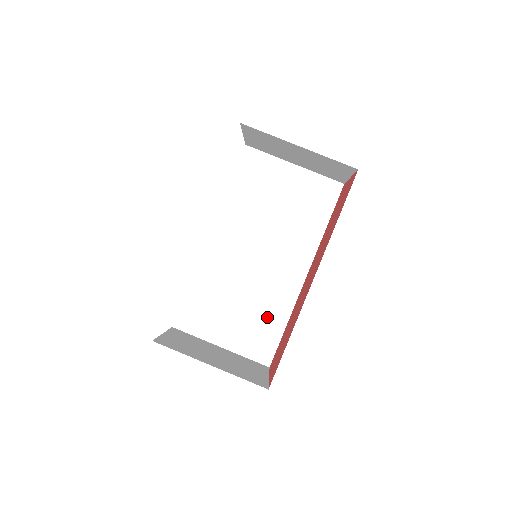
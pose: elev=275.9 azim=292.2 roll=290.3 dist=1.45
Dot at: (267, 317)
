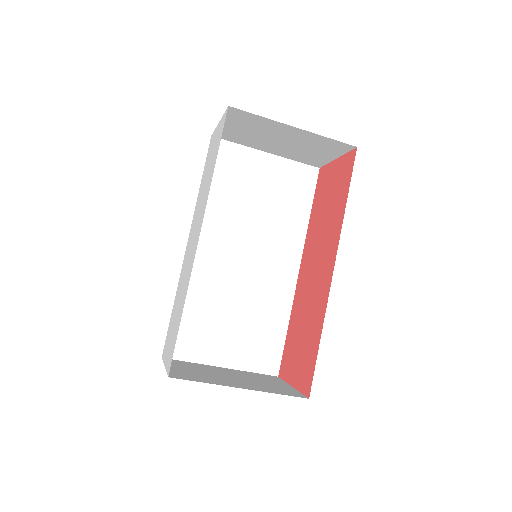
Dot at: (266, 322)
